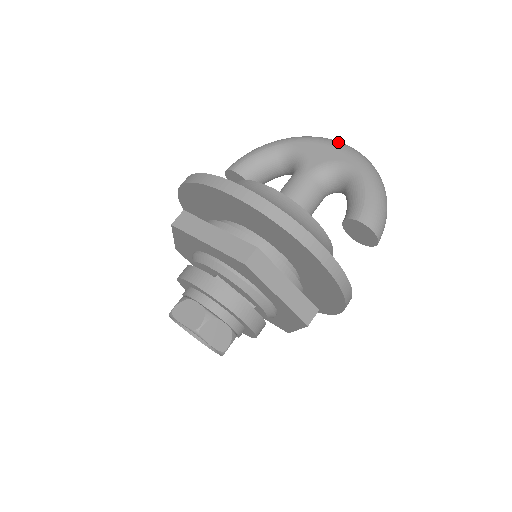
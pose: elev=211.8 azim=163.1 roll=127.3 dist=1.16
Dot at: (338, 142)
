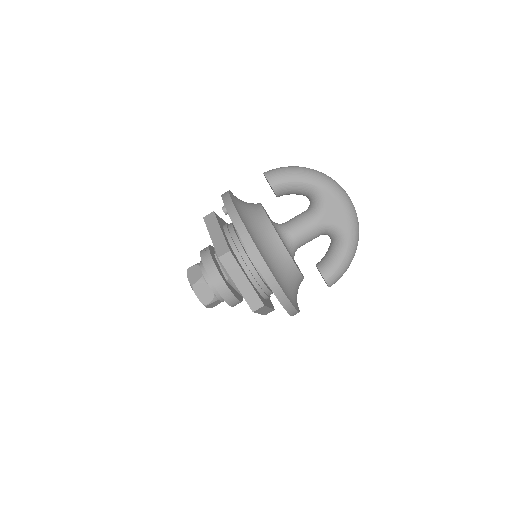
Dot at: (351, 210)
